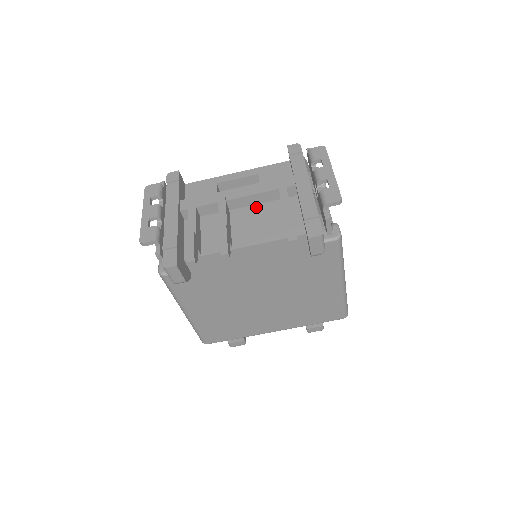
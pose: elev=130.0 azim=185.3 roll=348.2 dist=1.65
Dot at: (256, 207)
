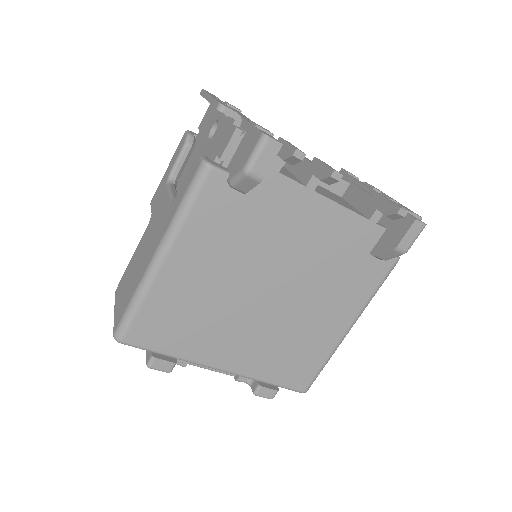
Dot at: (320, 186)
